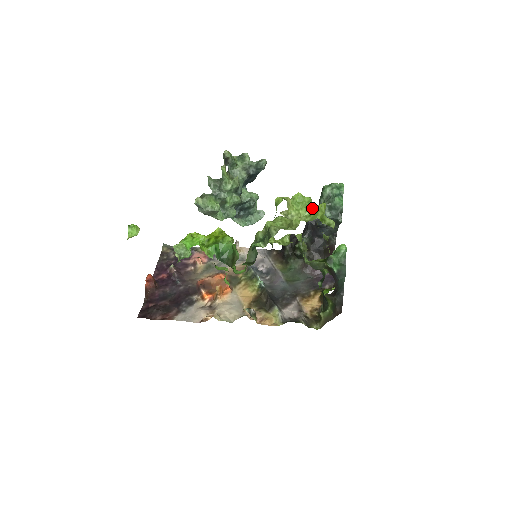
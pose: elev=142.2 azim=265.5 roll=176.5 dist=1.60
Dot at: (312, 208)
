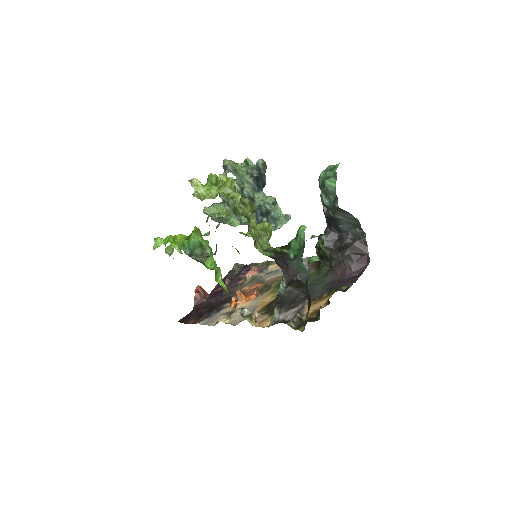
Dot at: occluded
